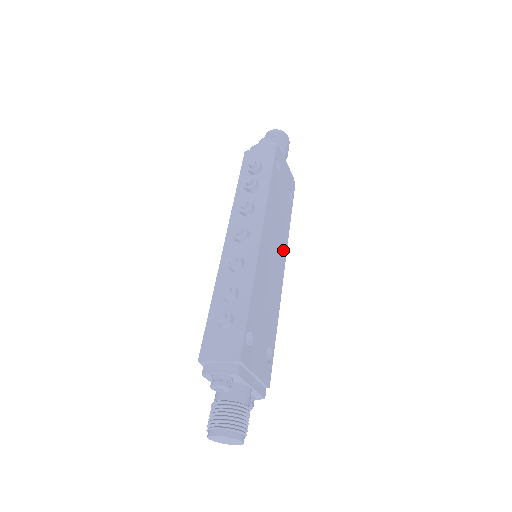
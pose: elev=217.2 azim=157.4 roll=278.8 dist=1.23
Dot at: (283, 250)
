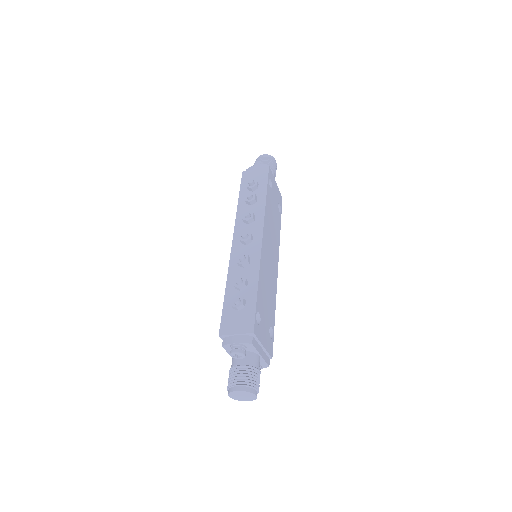
Dot at: (276, 252)
